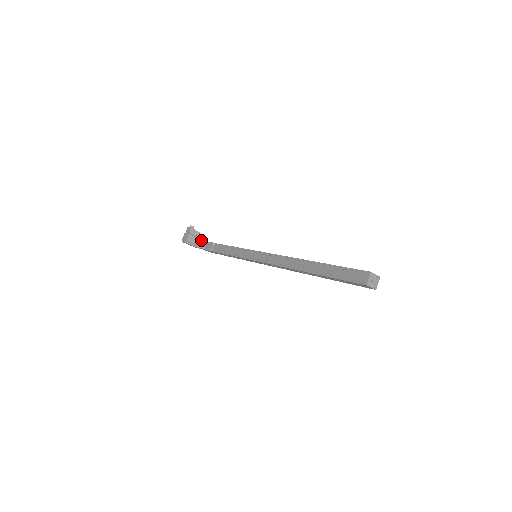
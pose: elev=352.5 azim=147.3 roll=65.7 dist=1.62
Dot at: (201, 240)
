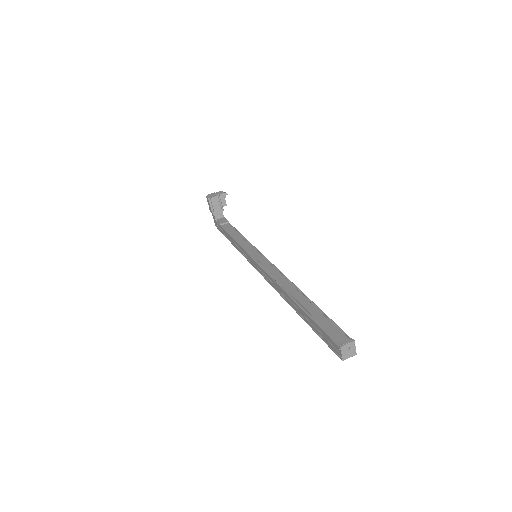
Dot at: (221, 210)
